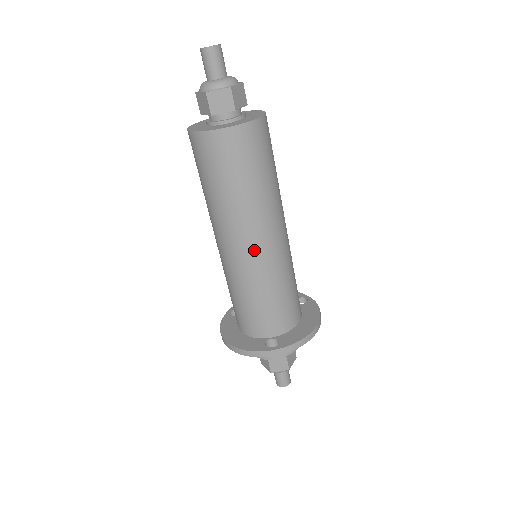
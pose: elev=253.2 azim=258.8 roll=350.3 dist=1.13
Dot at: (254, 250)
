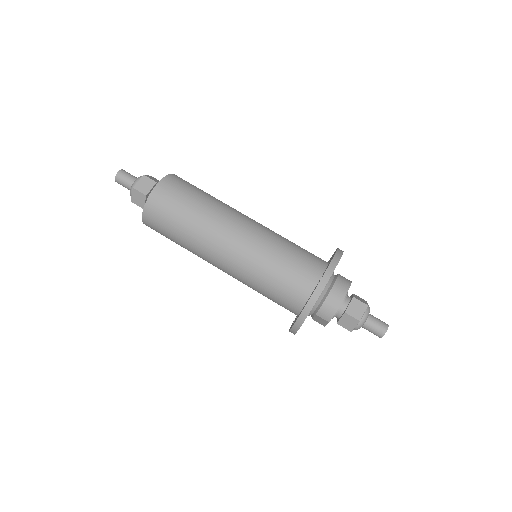
Dot at: (241, 234)
